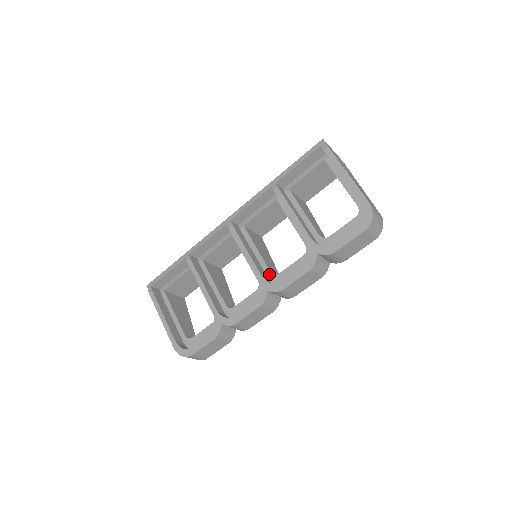
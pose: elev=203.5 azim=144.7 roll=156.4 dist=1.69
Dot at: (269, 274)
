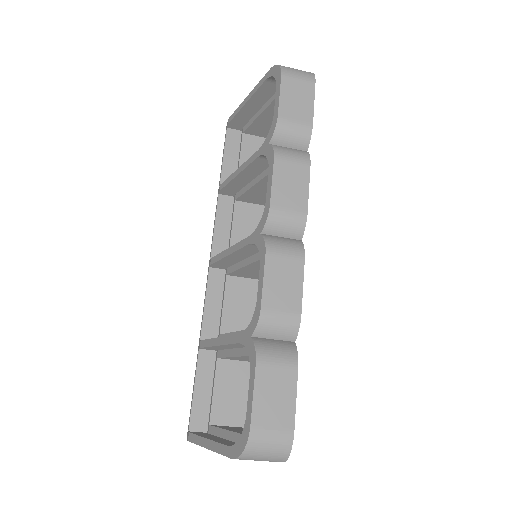
Dot at: occluded
